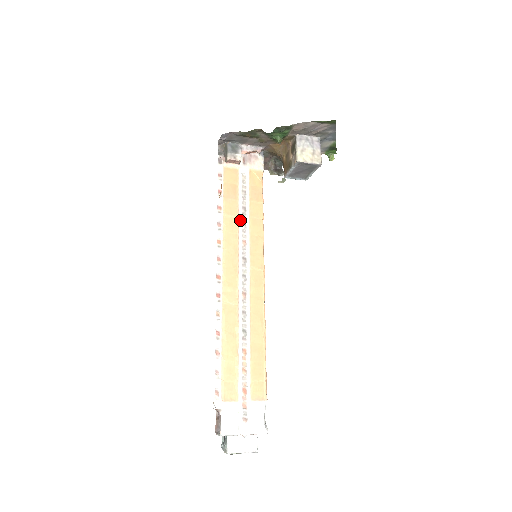
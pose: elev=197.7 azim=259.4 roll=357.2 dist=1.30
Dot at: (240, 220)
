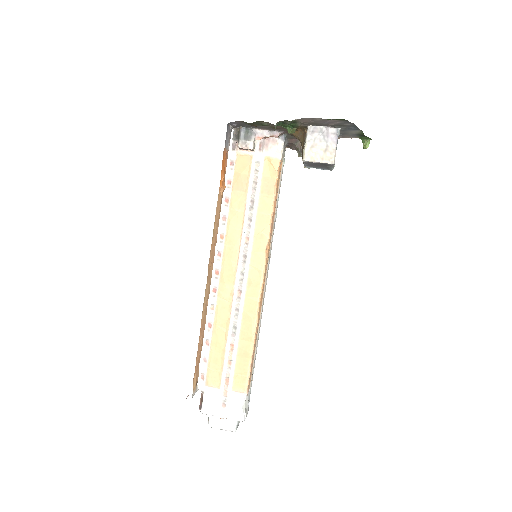
Dot at: (246, 215)
